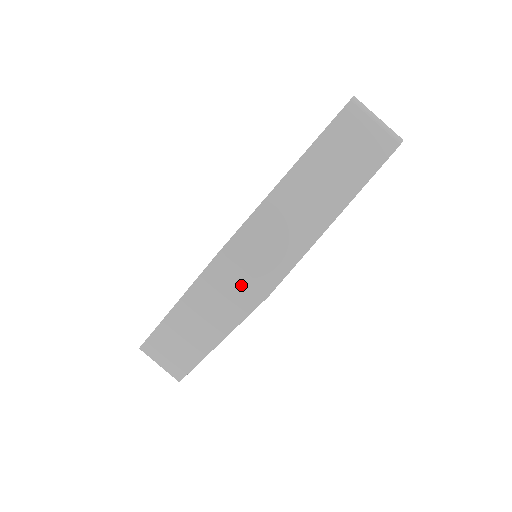
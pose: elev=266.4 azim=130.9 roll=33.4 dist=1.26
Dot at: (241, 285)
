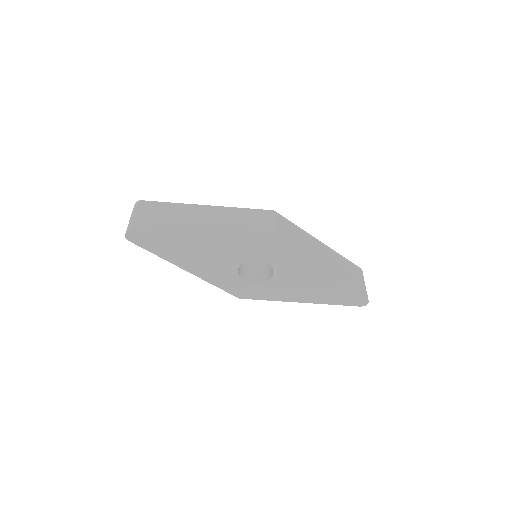
Dot at: (266, 227)
